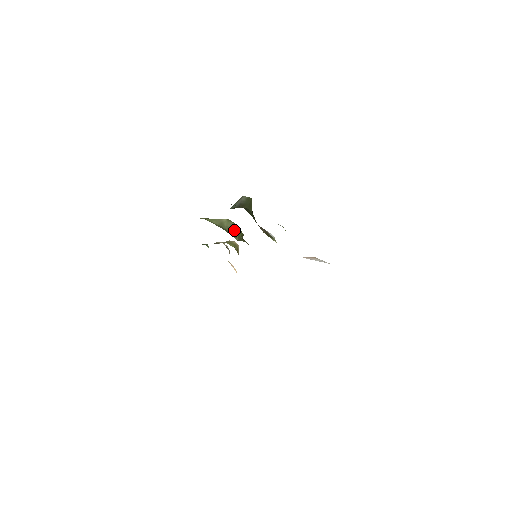
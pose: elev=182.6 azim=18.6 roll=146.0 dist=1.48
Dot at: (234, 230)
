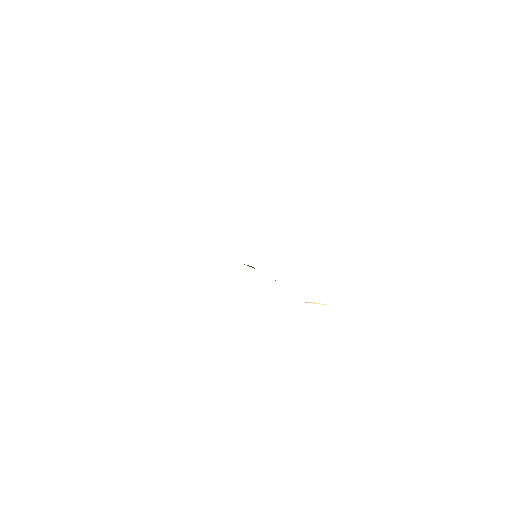
Dot at: occluded
